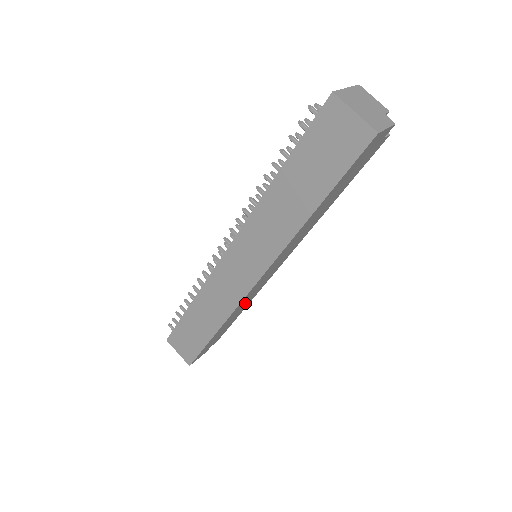
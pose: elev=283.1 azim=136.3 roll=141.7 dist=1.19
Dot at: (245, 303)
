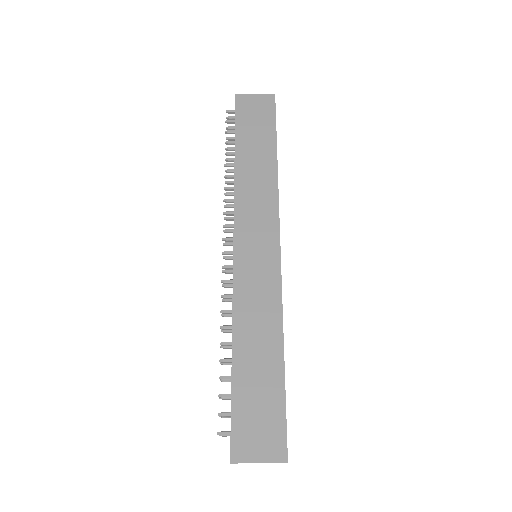
Dot at: occluded
